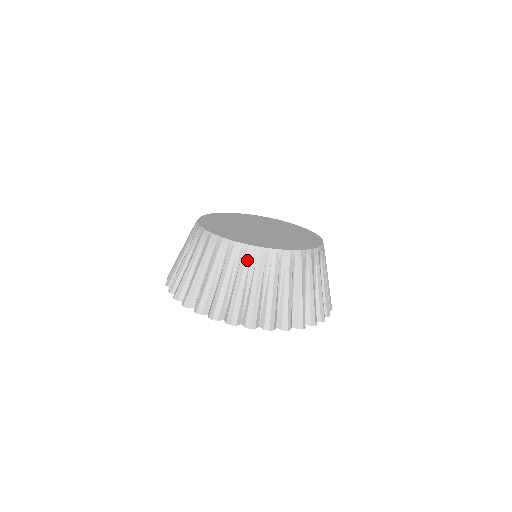
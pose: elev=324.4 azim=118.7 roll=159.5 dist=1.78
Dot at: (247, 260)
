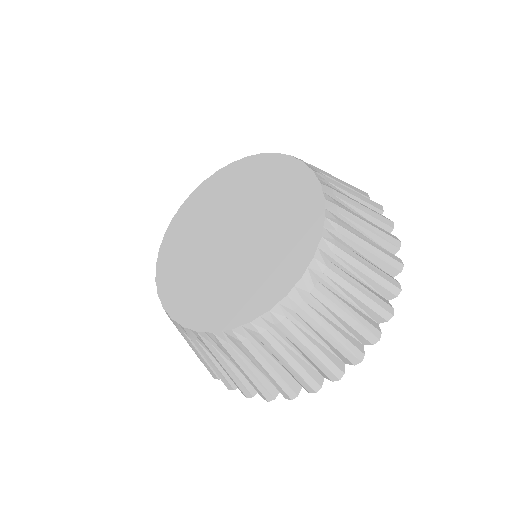
Dot at: (182, 332)
